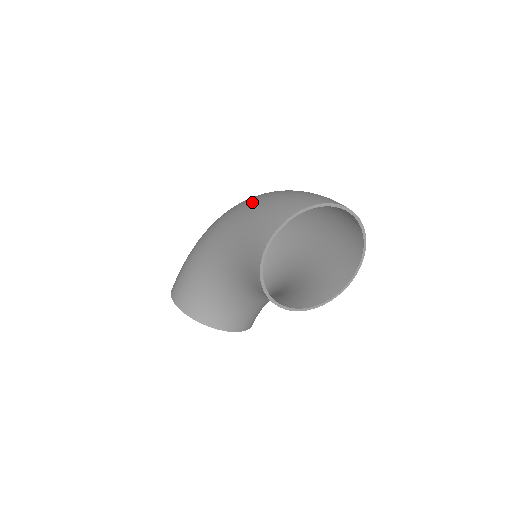
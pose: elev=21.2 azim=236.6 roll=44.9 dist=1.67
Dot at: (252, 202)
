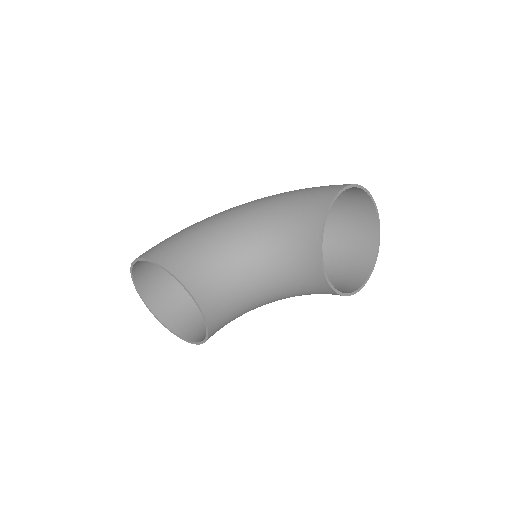
Dot at: occluded
